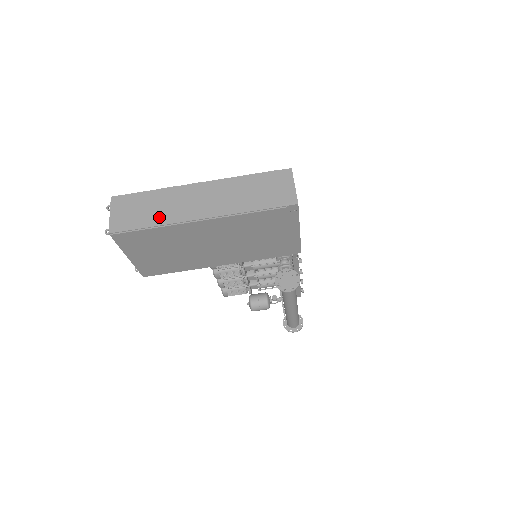
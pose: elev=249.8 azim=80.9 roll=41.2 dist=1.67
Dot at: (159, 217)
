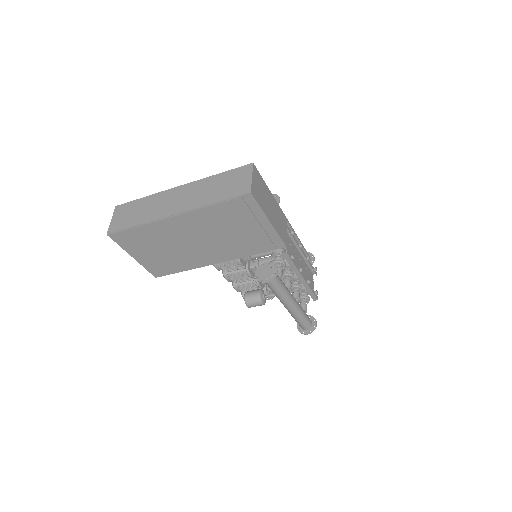
Dot at: (143, 217)
